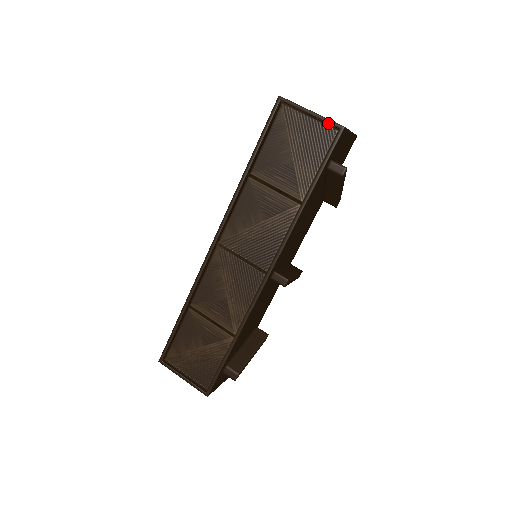
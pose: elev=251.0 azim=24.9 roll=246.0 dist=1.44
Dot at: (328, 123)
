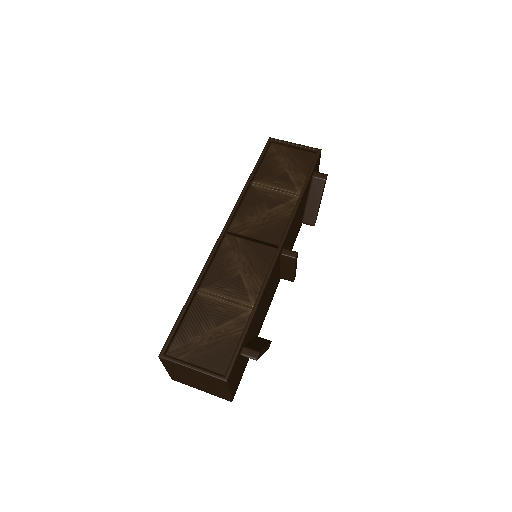
Dot at: (309, 148)
